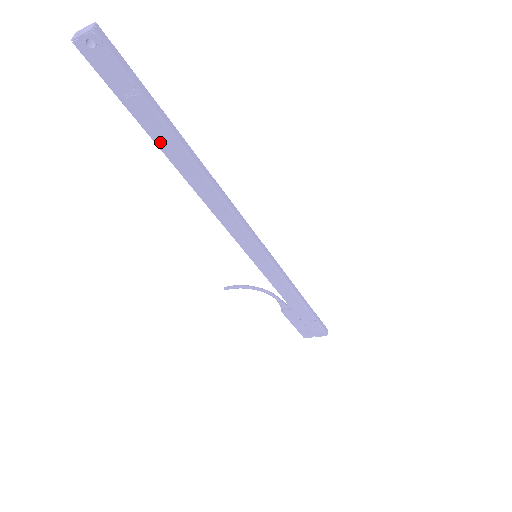
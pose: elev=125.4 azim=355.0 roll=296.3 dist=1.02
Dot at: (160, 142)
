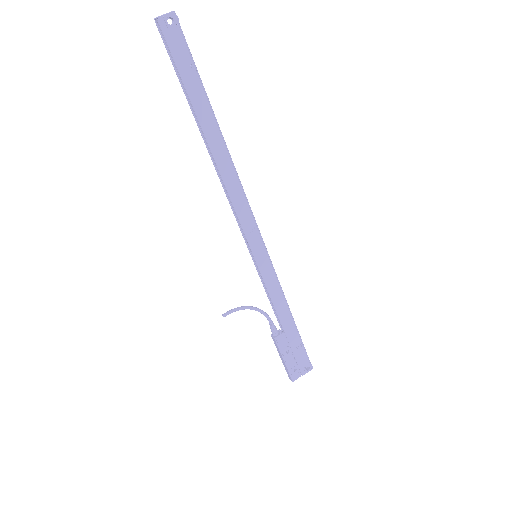
Dot at: (201, 115)
